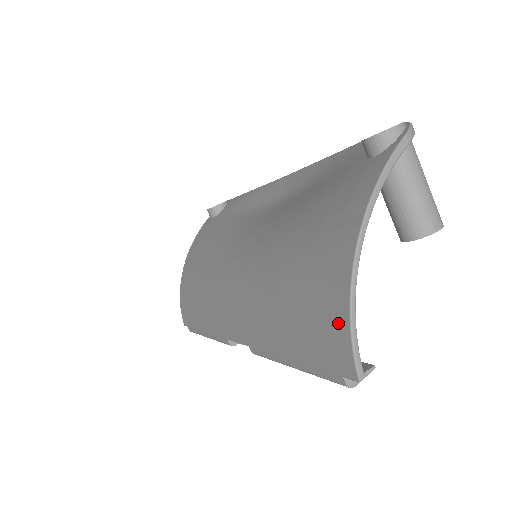
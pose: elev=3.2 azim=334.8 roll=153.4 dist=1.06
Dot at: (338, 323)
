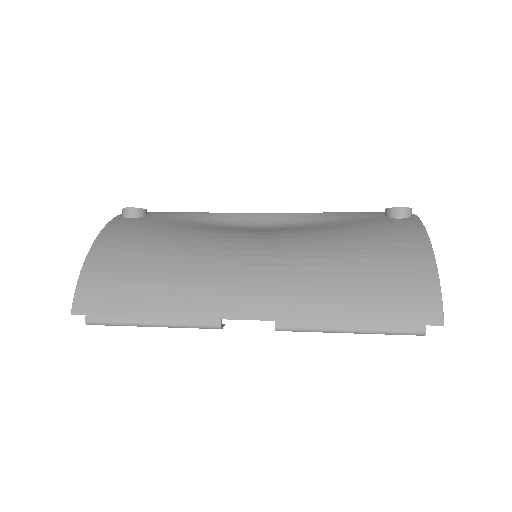
Dot at: (428, 290)
